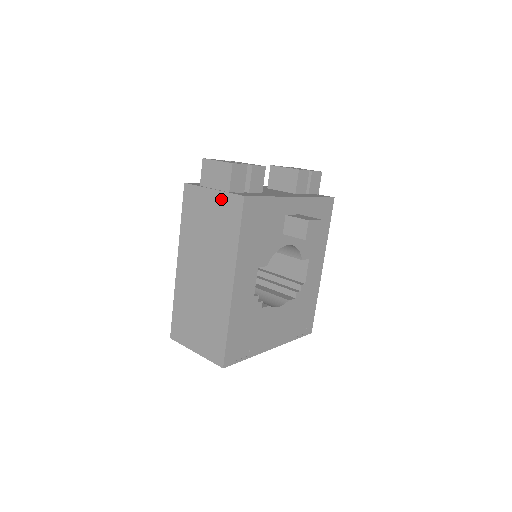
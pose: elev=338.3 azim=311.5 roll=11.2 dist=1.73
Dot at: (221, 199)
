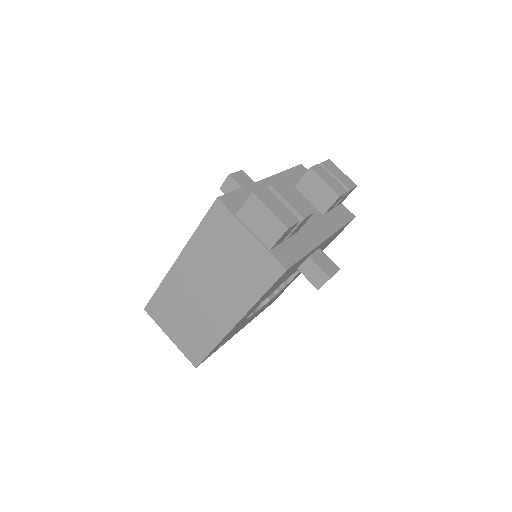
Dot at: (257, 250)
